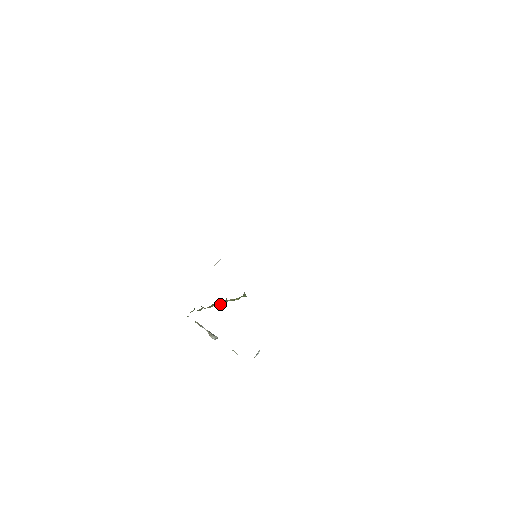
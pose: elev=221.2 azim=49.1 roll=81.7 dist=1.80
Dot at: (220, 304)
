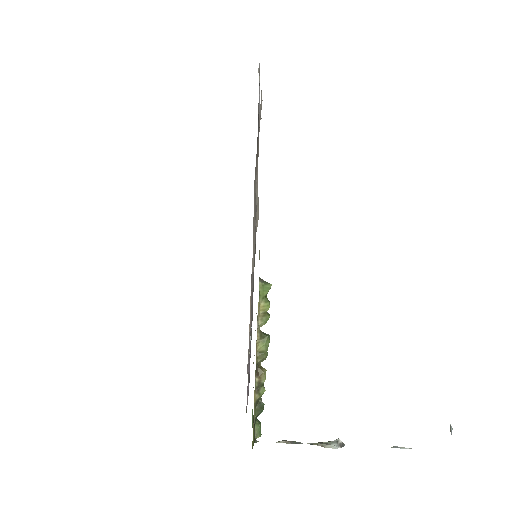
Dot at: (263, 351)
